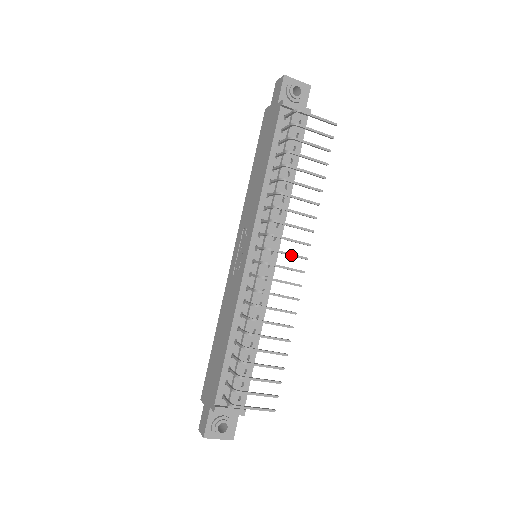
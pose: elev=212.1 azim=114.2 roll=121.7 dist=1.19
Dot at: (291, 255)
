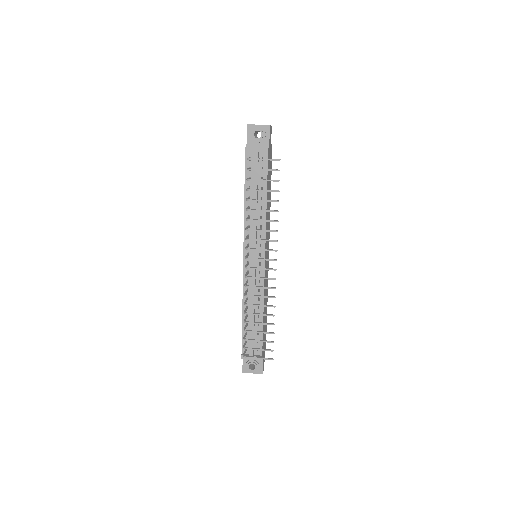
Dot at: occluded
